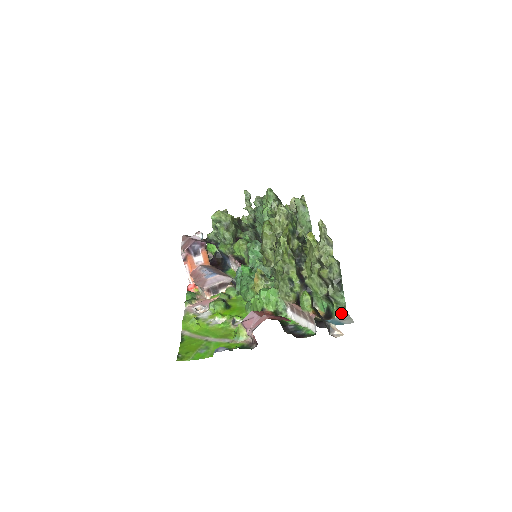
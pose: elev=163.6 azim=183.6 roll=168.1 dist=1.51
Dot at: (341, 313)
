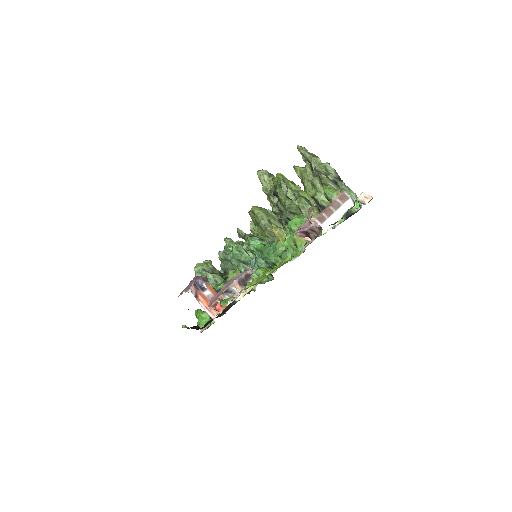
Dot at: (357, 201)
